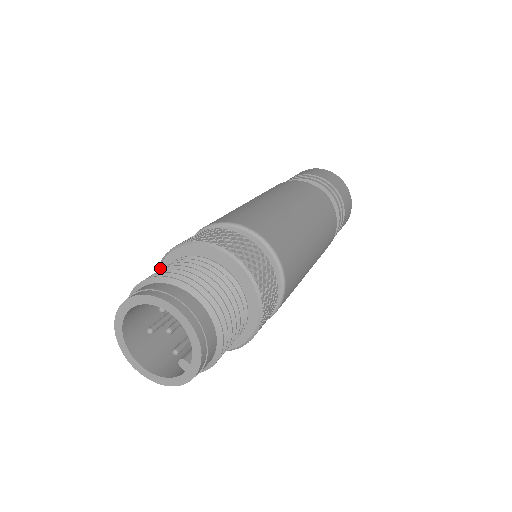
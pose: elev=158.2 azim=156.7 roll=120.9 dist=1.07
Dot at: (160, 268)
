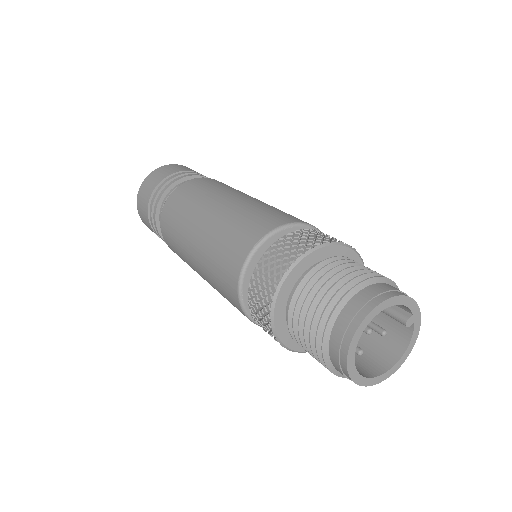
Dot at: (279, 337)
